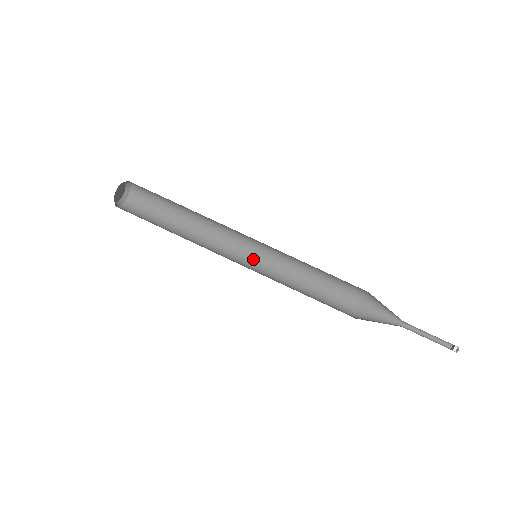
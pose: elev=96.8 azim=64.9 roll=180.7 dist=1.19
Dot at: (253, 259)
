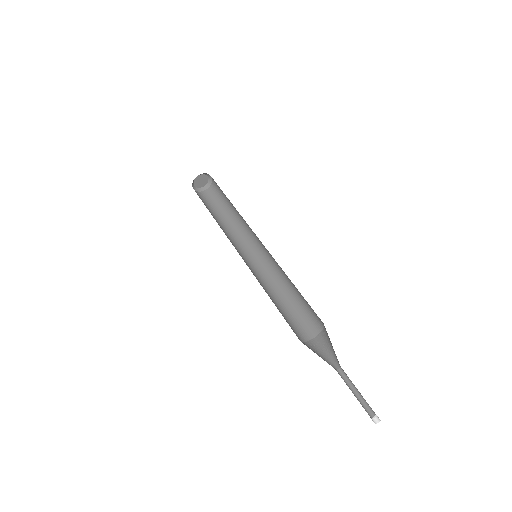
Dot at: (260, 260)
